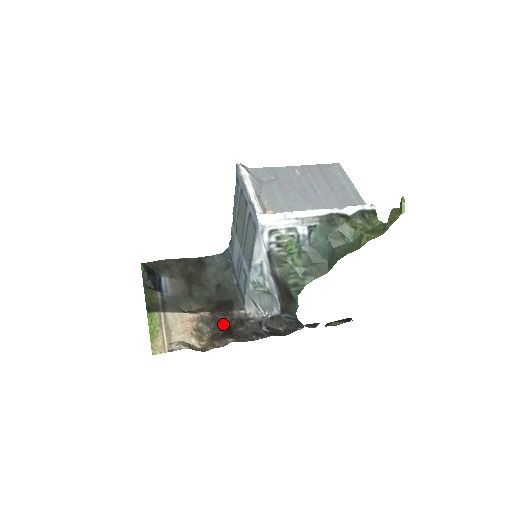
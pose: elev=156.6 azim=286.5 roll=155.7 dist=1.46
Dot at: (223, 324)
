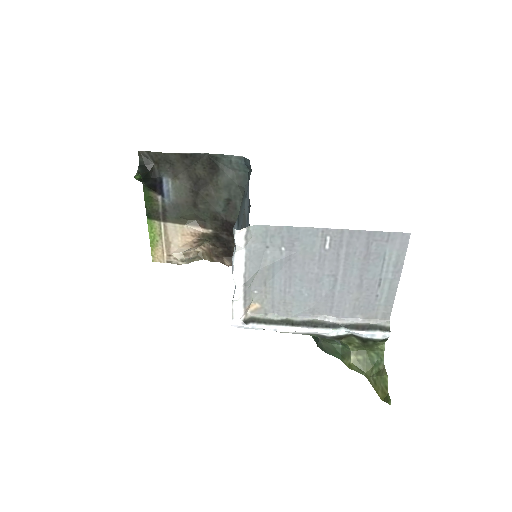
Dot at: (225, 242)
